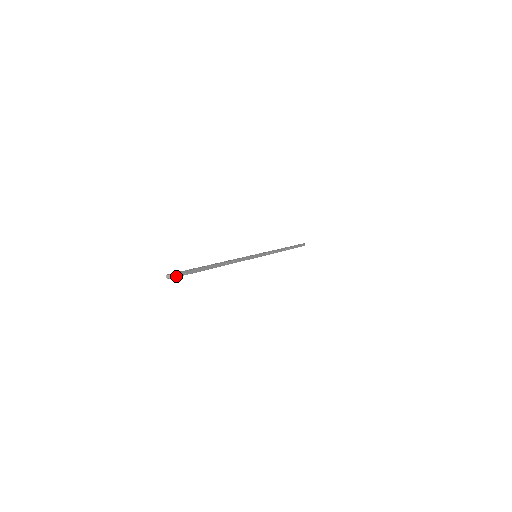
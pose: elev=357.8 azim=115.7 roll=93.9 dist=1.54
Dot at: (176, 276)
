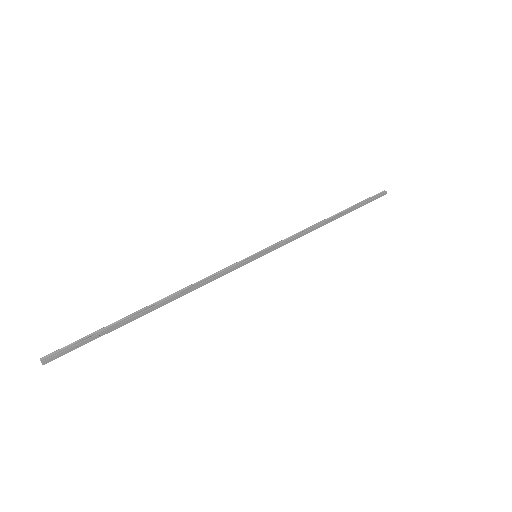
Dot at: (57, 357)
